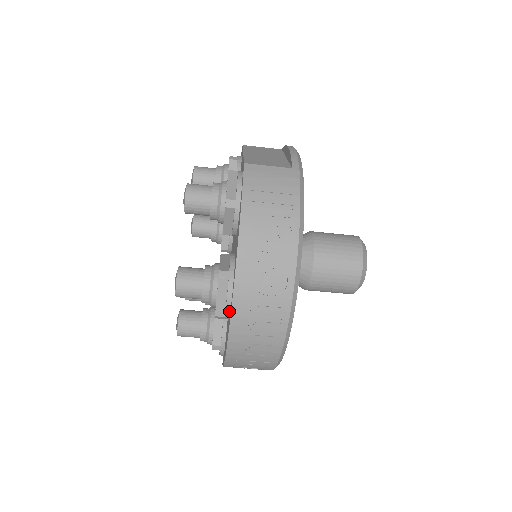
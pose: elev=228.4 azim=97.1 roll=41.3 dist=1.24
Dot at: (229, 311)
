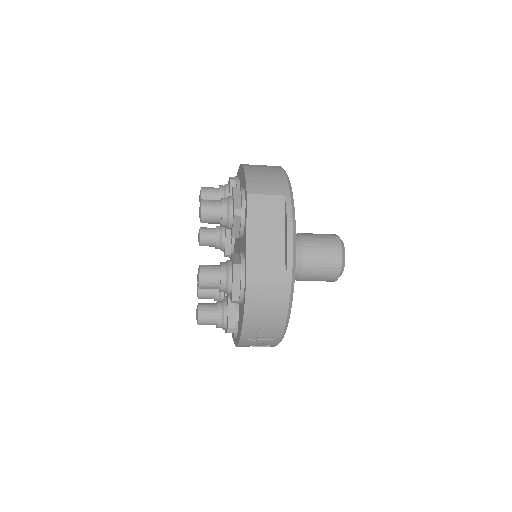
Dot at: occluded
